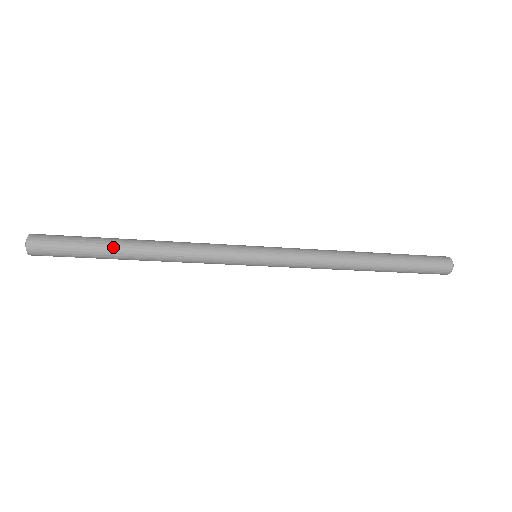
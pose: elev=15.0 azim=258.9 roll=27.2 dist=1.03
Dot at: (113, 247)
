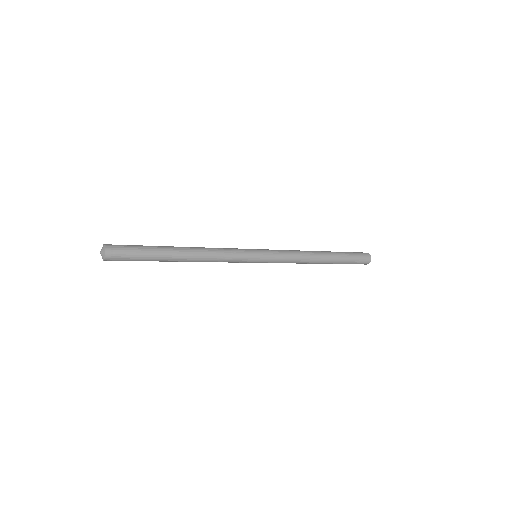
Dot at: (166, 257)
